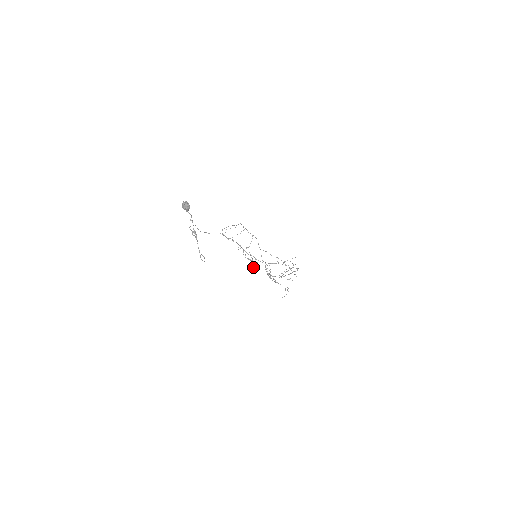
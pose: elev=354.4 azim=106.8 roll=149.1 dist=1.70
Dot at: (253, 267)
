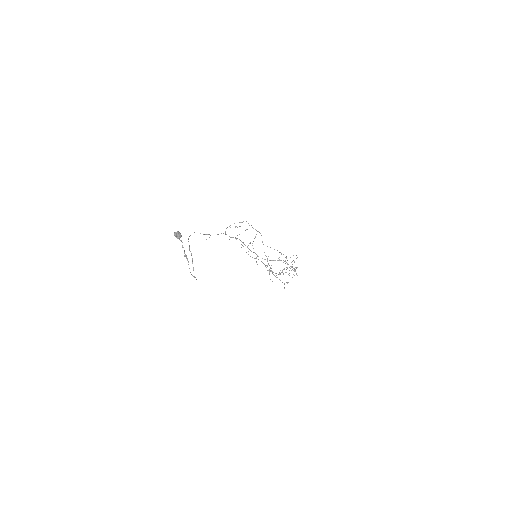
Dot at: occluded
